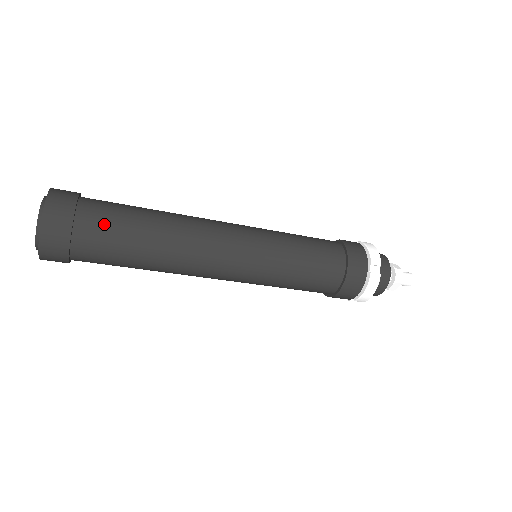
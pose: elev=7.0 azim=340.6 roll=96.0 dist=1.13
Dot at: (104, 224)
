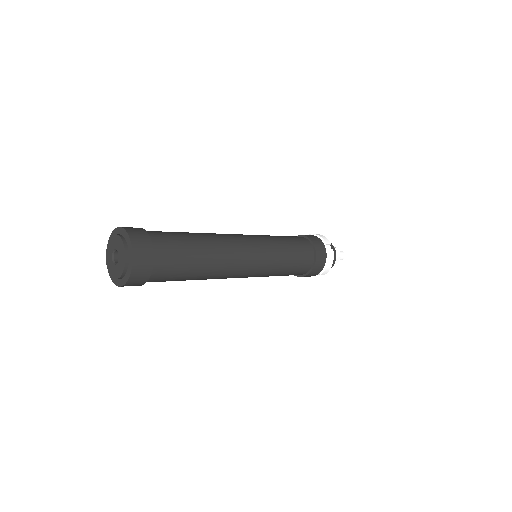
Dot at: (170, 244)
